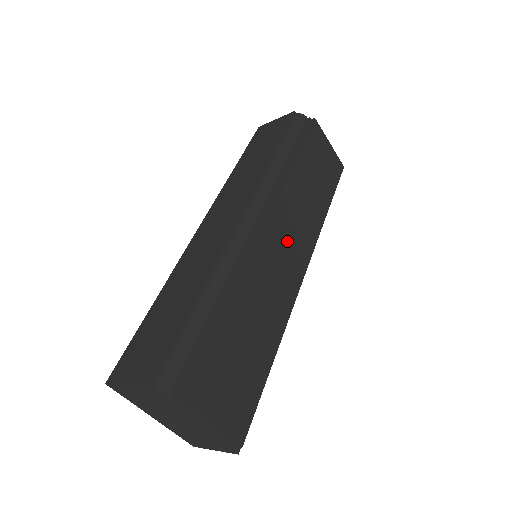
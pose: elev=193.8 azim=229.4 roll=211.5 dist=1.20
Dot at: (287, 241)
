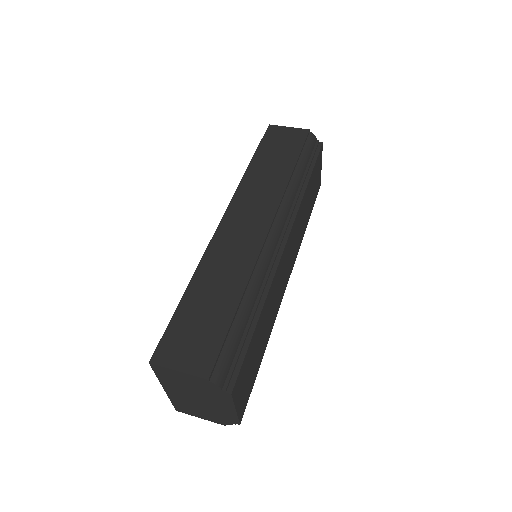
Dot at: (290, 255)
